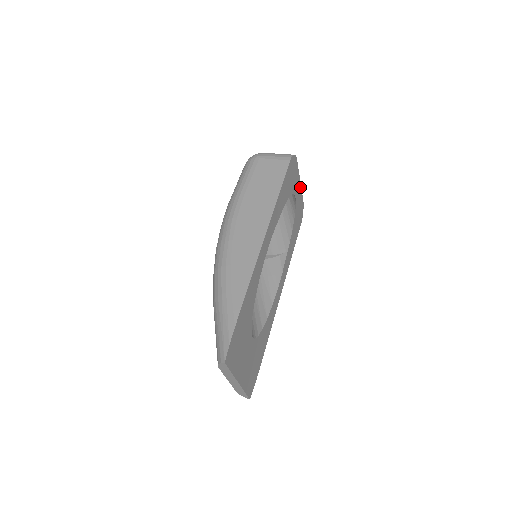
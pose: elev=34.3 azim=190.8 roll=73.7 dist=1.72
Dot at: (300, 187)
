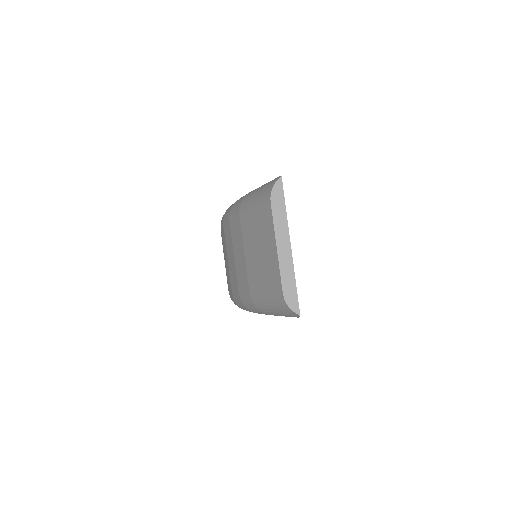
Dot at: occluded
